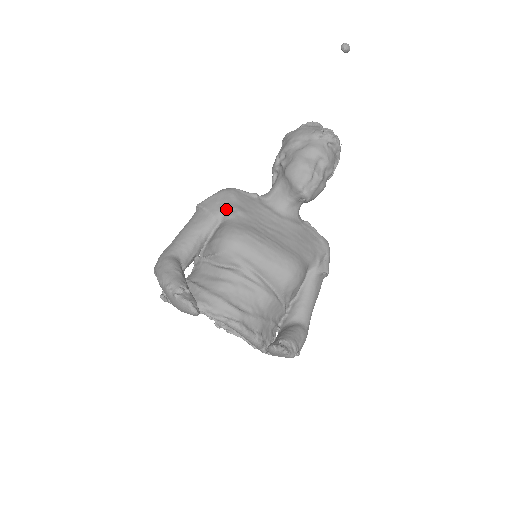
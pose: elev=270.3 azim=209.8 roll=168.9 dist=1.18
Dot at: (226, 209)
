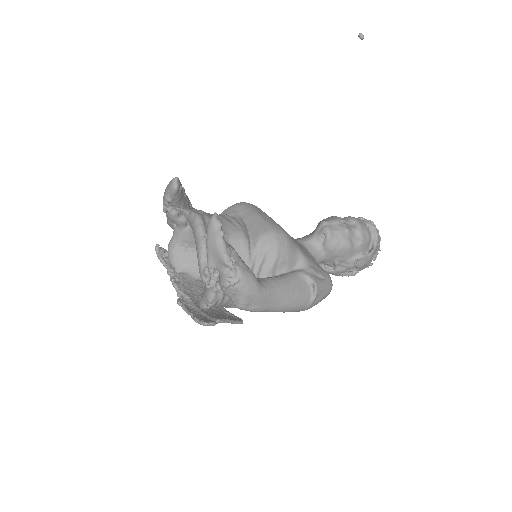
Dot at: occluded
